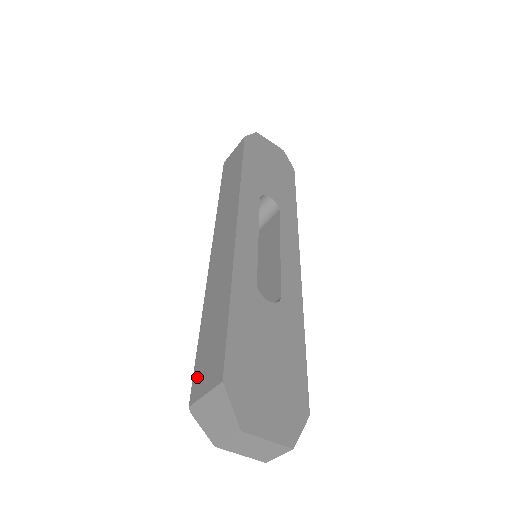
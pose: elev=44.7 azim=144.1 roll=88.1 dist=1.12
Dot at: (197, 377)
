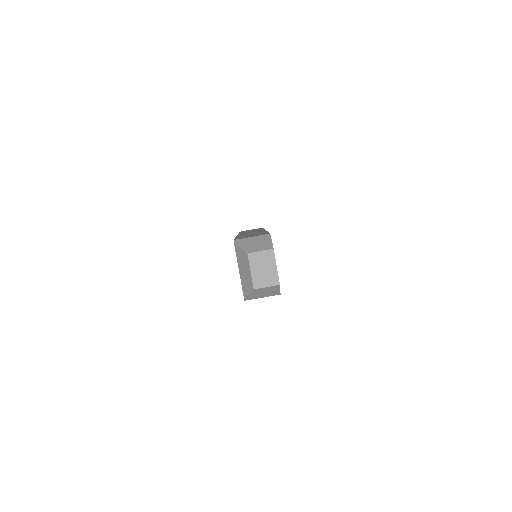
Dot at: occluded
